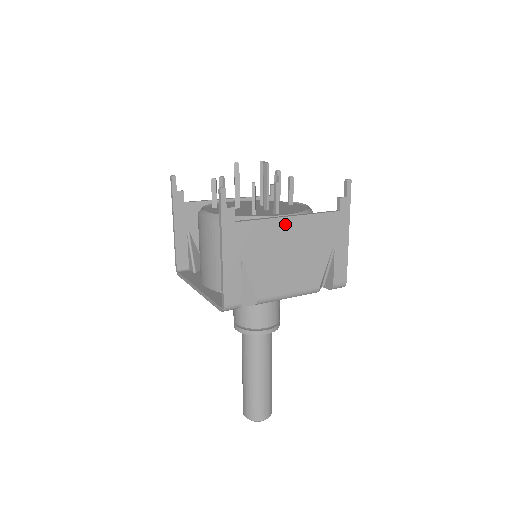
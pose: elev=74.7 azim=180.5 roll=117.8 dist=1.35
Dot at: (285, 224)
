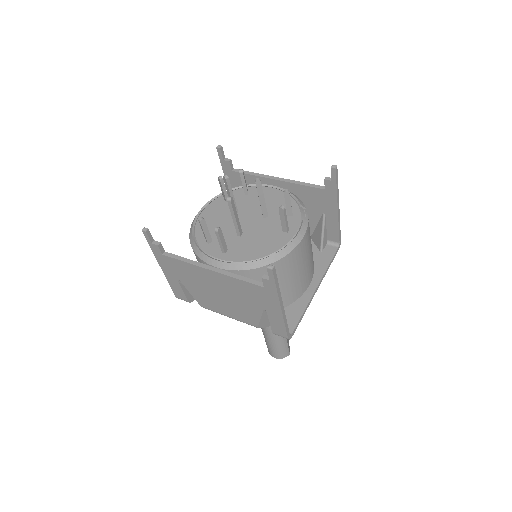
Dot at: (207, 273)
